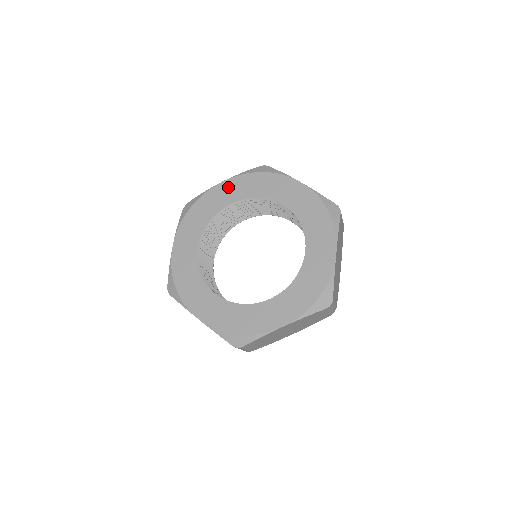
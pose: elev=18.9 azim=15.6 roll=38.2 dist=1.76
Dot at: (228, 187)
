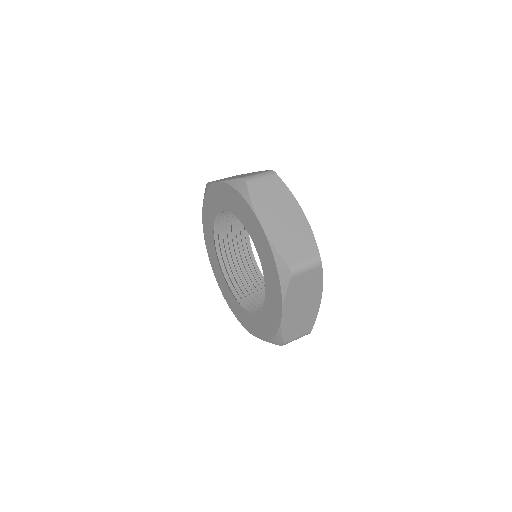
Dot at: (260, 234)
